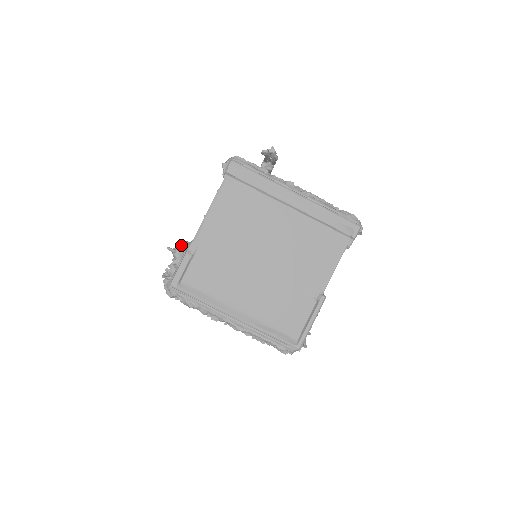
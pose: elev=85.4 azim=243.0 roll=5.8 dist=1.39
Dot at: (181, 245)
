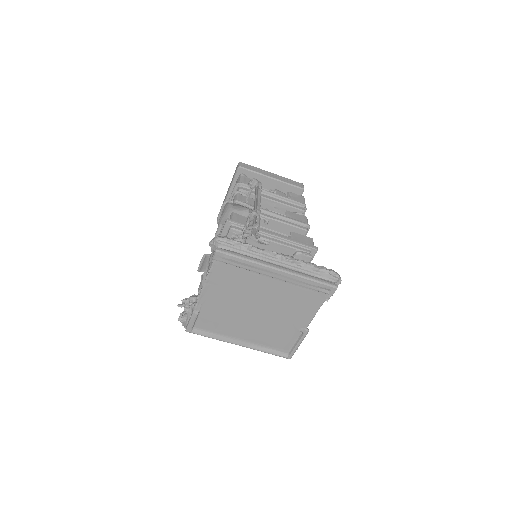
Dot at: (188, 300)
